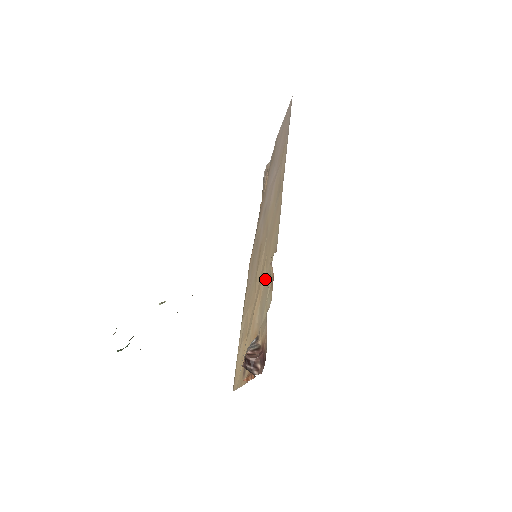
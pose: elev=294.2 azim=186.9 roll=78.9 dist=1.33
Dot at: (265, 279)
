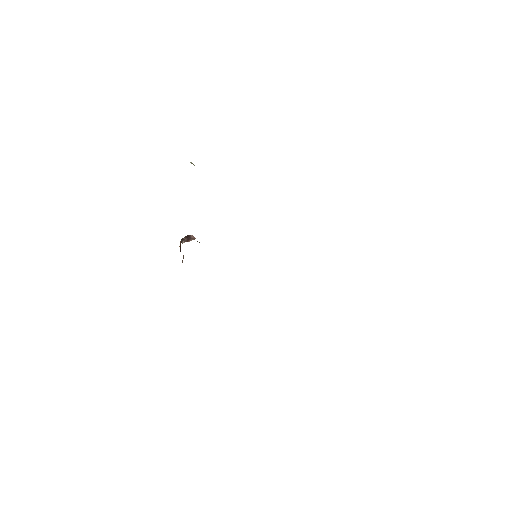
Dot at: occluded
